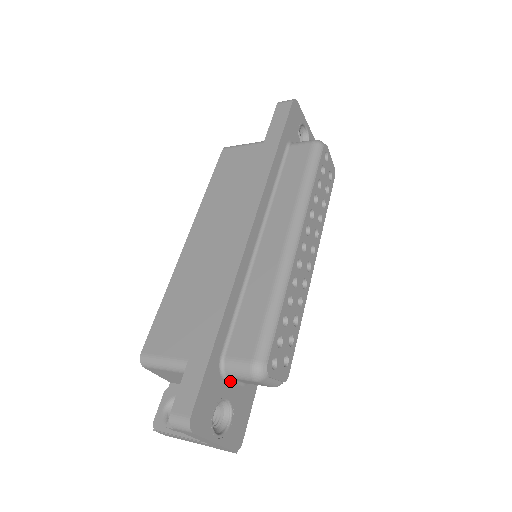
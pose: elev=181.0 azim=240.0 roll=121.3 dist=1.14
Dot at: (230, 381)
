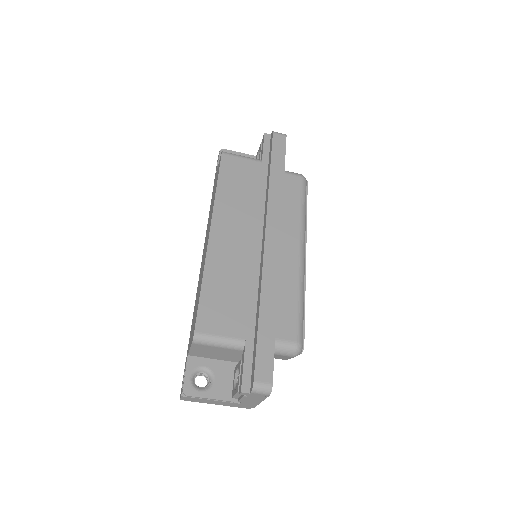
Dot at: occluded
